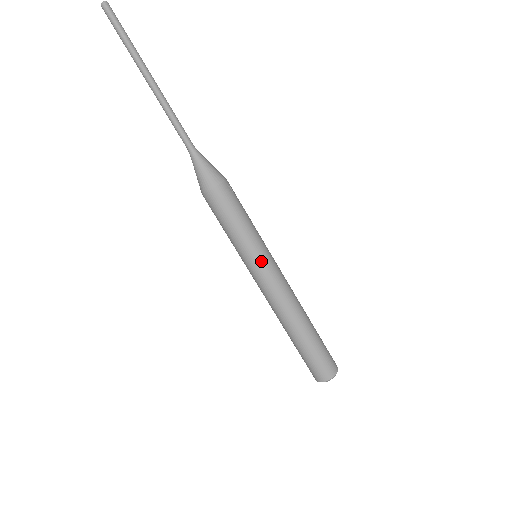
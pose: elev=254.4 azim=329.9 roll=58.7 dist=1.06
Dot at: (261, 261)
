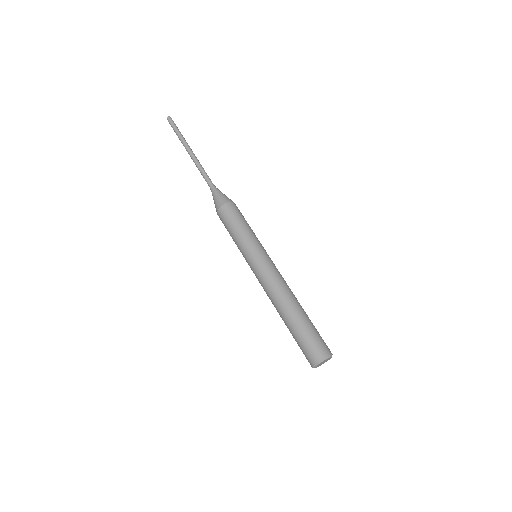
Dot at: (263, 252)
